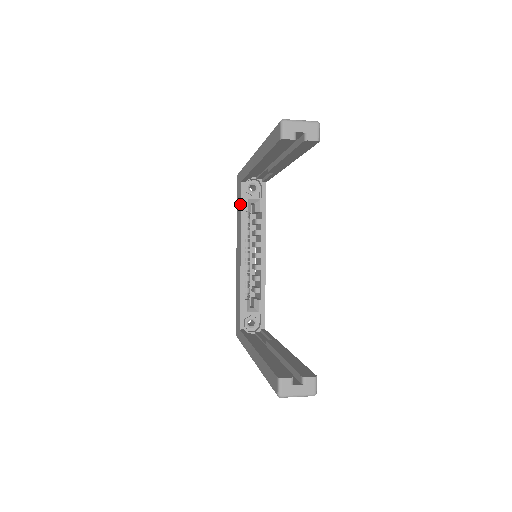
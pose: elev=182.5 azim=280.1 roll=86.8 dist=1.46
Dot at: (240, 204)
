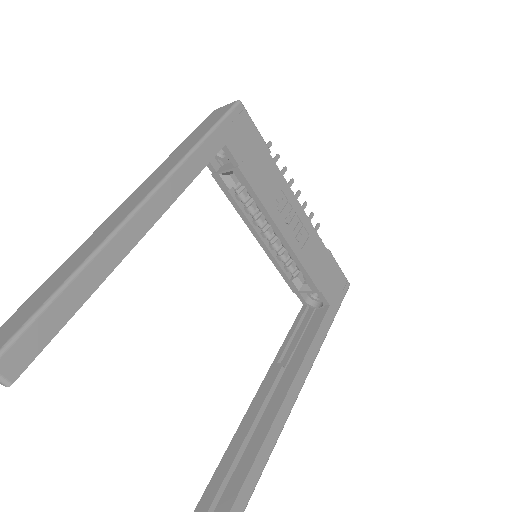
Dot at: occluded
